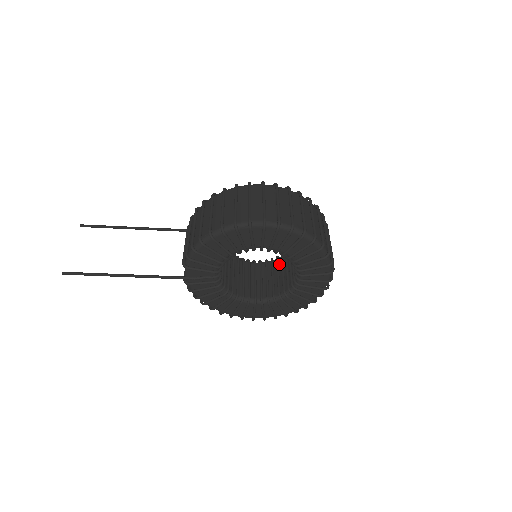
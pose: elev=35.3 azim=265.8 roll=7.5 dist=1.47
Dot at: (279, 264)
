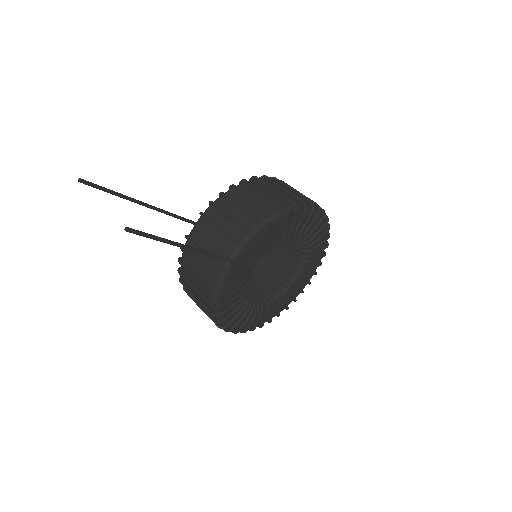
Dot at: occluded
